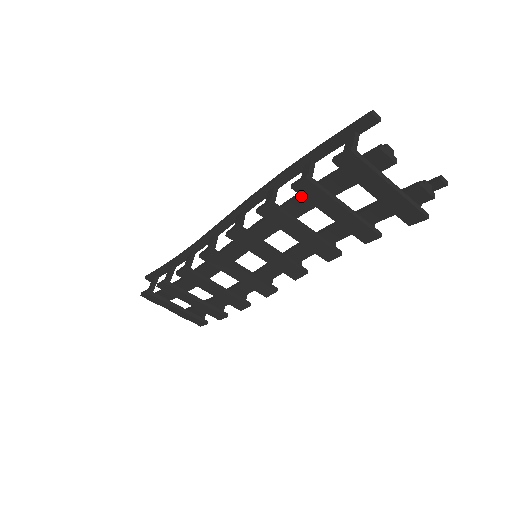
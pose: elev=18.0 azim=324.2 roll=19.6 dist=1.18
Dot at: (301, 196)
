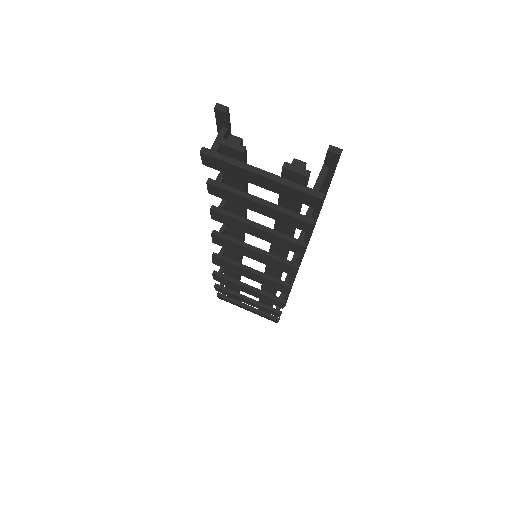
Dot at: occluded
